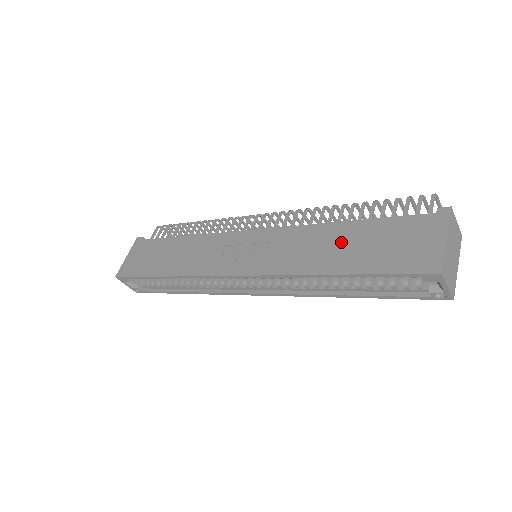
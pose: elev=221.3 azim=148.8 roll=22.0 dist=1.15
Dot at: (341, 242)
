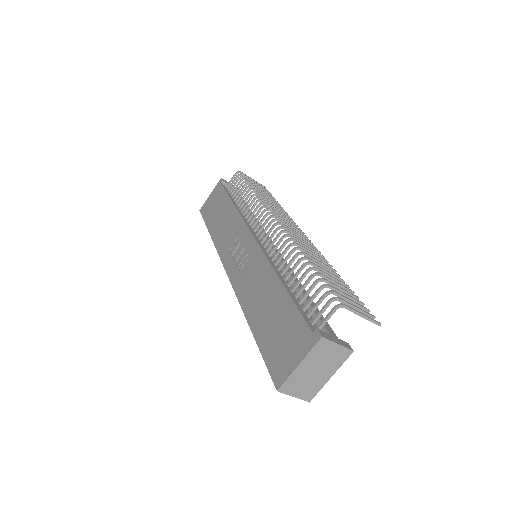
Dot at: (268, 302)
